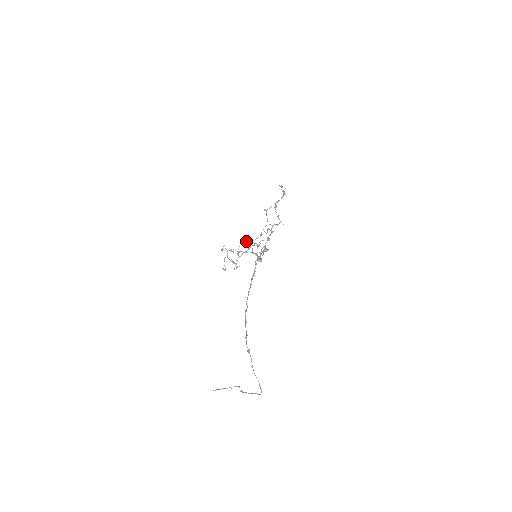
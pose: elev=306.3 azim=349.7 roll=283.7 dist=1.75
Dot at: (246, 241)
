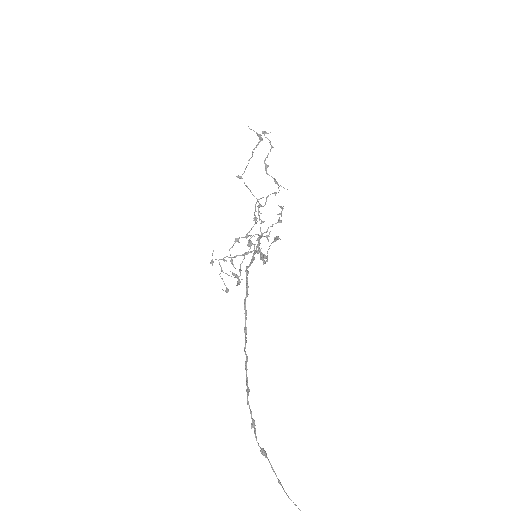
Dot at: occluded
